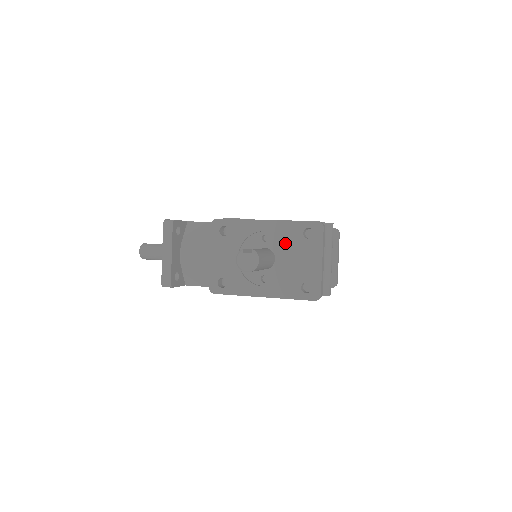
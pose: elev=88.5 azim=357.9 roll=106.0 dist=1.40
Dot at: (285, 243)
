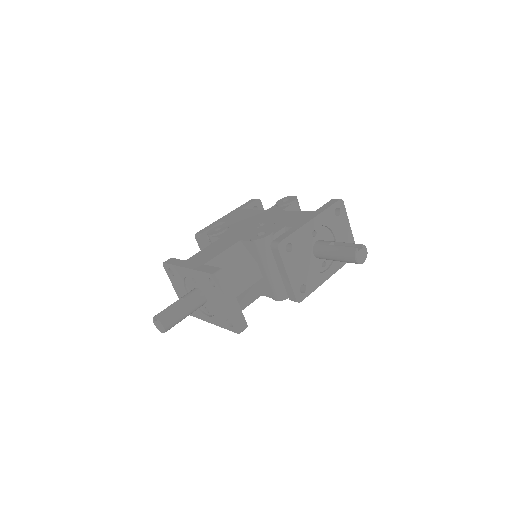
Dot at: (326, 229)
